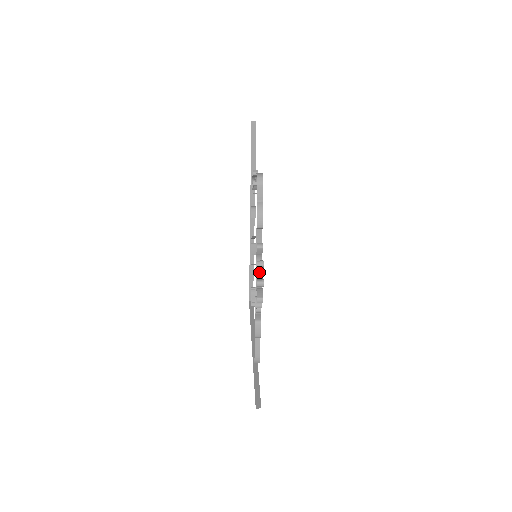
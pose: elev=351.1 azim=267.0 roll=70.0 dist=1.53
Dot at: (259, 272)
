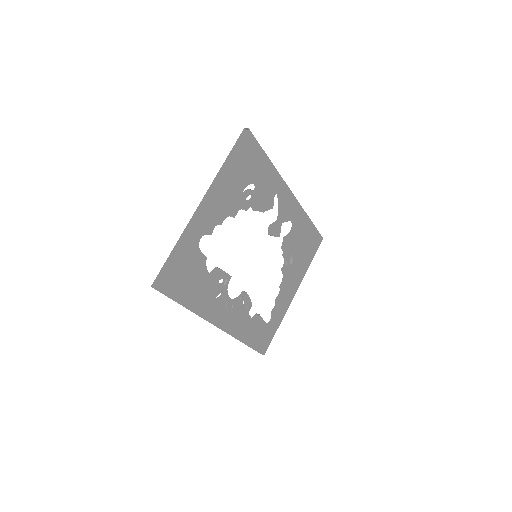
Dot at: (226, 294)
